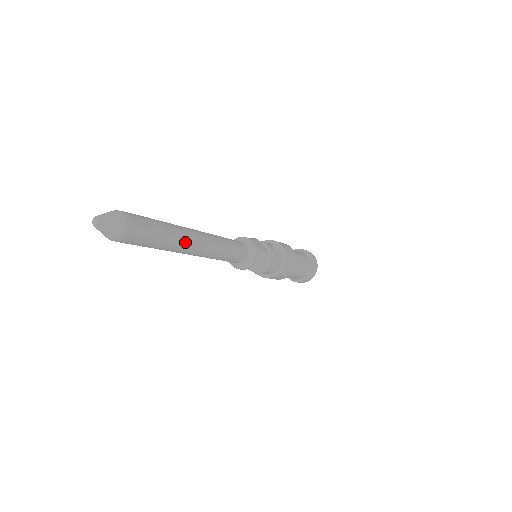
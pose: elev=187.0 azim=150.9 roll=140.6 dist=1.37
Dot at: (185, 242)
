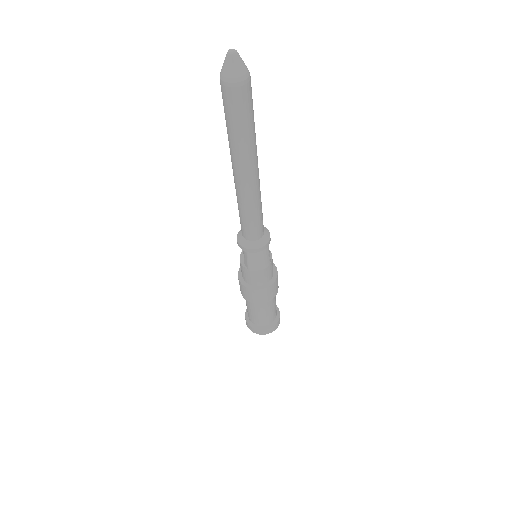
Dot at: (252, 156)
